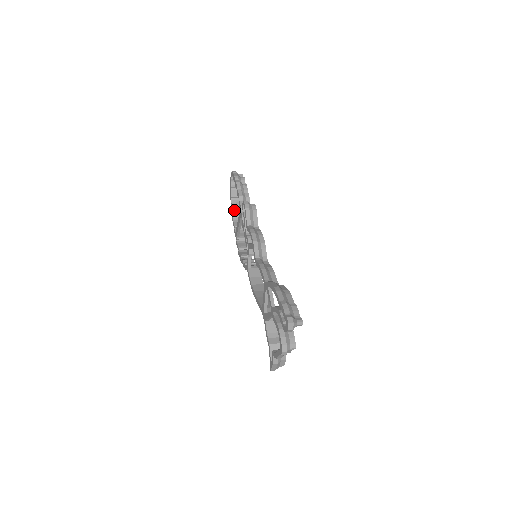
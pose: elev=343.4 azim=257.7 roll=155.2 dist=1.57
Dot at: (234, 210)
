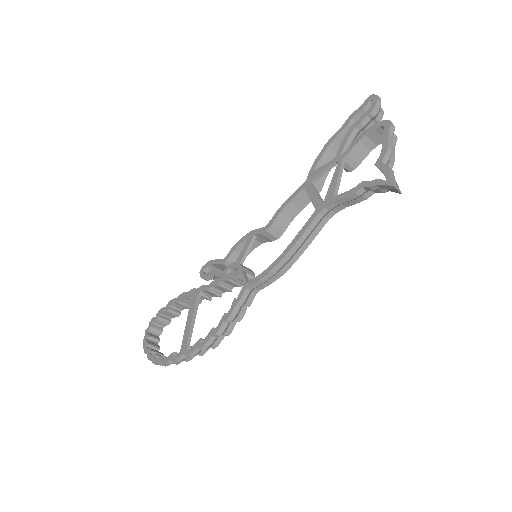
Dot at: occluded
